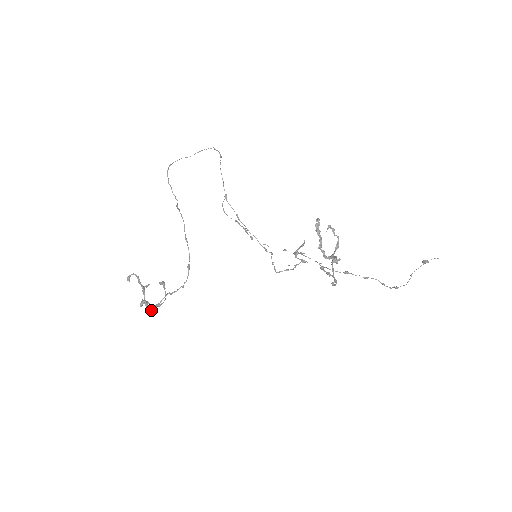
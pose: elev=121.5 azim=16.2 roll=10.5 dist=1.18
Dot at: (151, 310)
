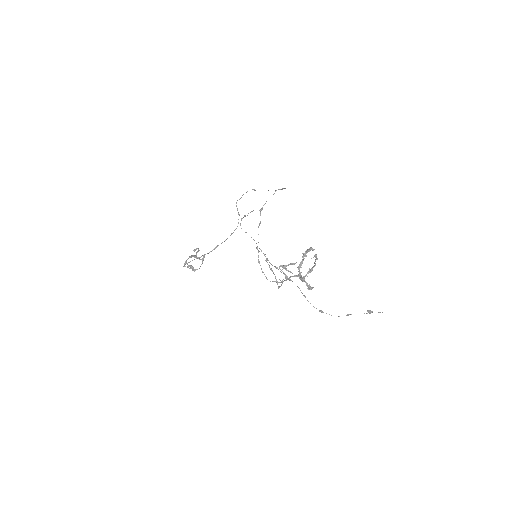
Dot at: (184, 265)
